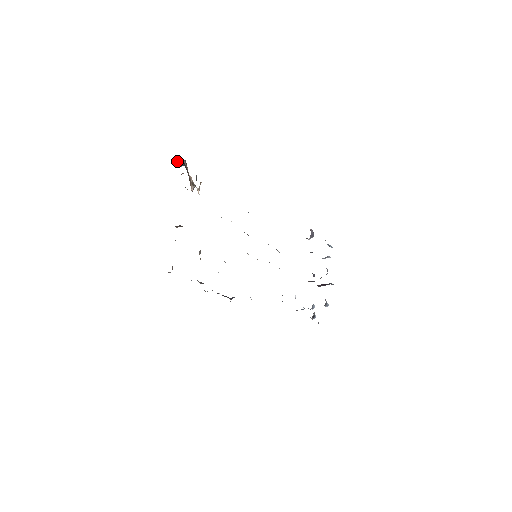
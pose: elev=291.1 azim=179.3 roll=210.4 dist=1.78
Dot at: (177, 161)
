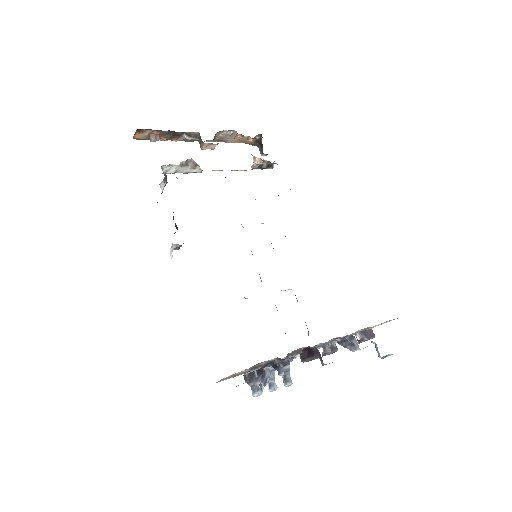
Dot at: (260, 145)
